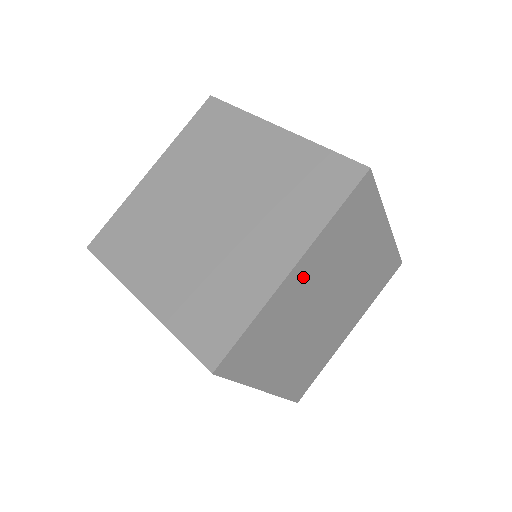
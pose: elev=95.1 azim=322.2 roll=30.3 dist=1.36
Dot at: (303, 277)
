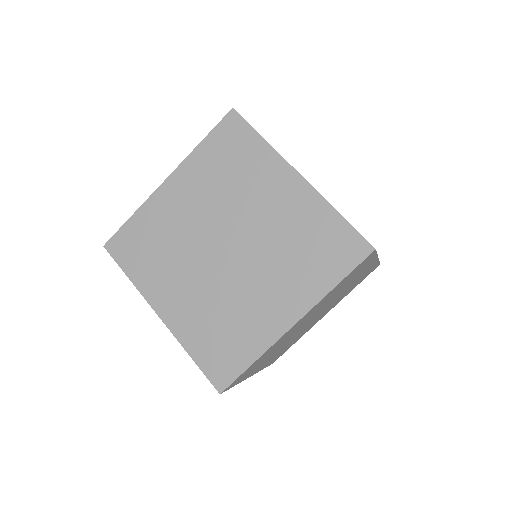
Dot at: occluded
